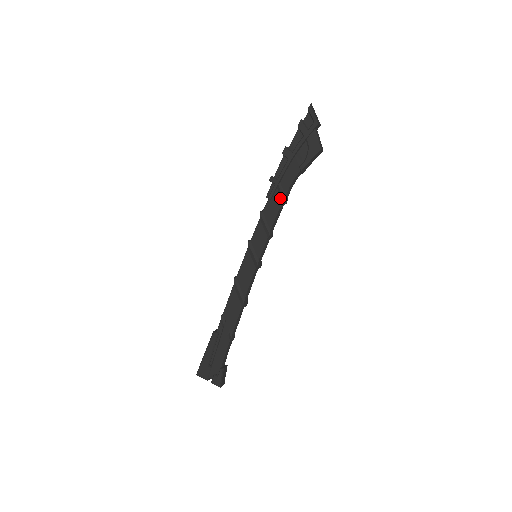
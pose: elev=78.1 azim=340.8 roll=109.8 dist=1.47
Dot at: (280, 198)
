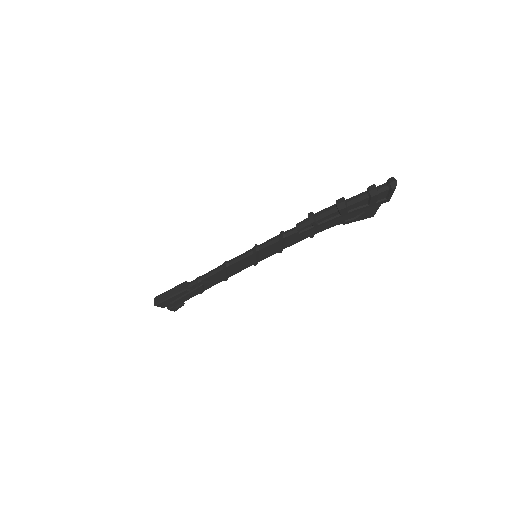
Dot at: (309, 234)
